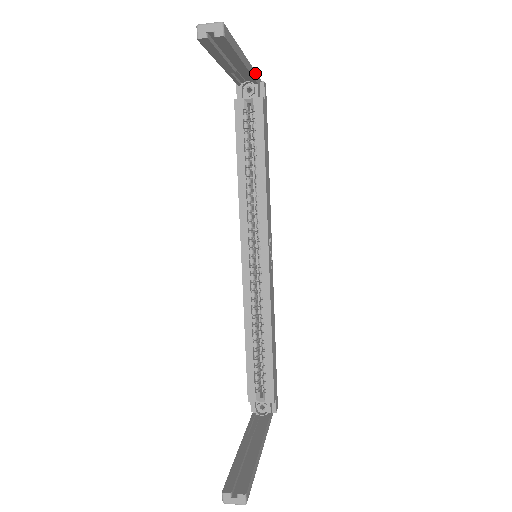
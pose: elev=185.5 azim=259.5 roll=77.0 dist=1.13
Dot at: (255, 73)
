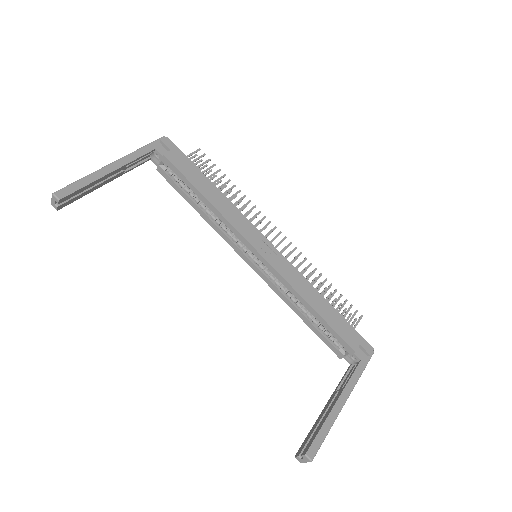
Dot at: (143, 149)
